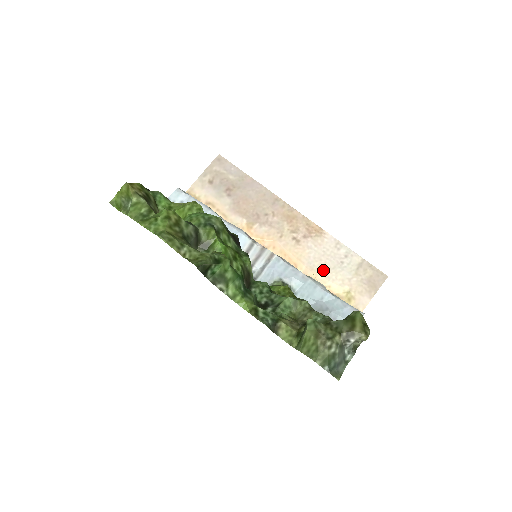
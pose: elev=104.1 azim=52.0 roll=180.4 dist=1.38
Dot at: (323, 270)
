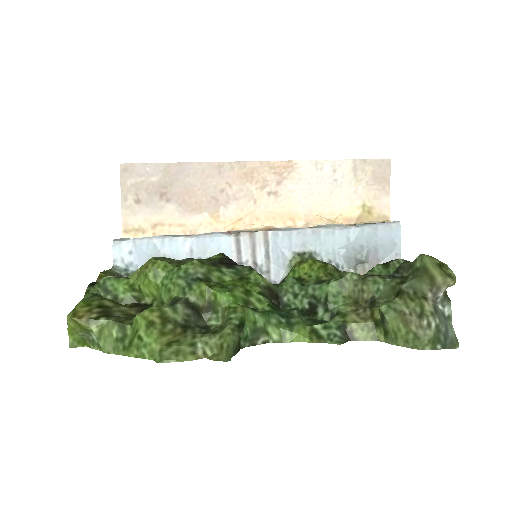
Dot at: (322, 203)
